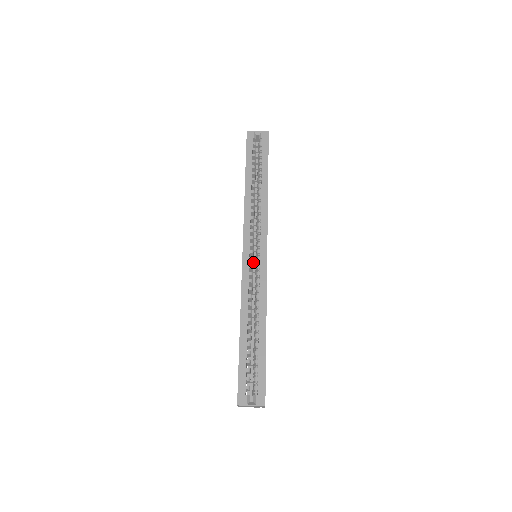
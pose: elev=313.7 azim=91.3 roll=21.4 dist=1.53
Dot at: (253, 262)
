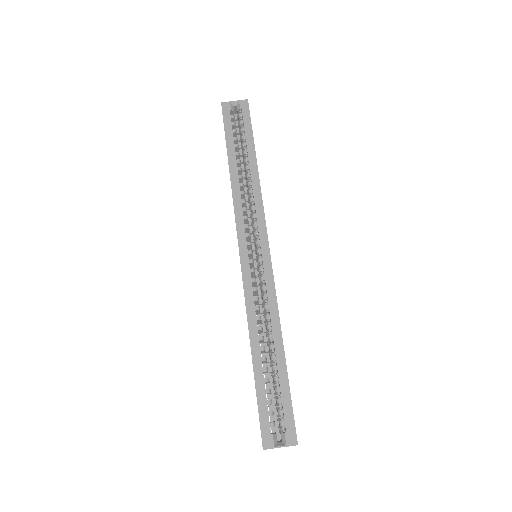
Dot at: occluded
